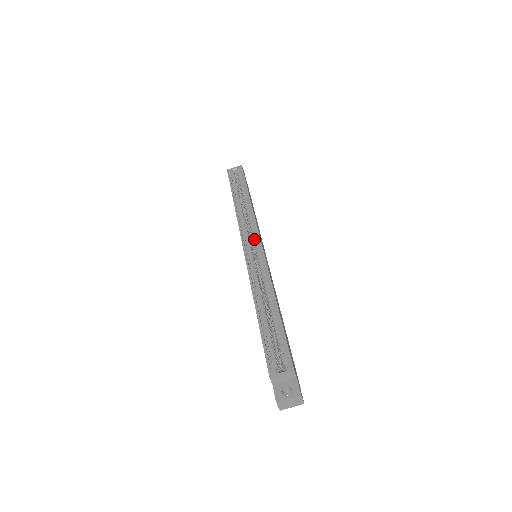
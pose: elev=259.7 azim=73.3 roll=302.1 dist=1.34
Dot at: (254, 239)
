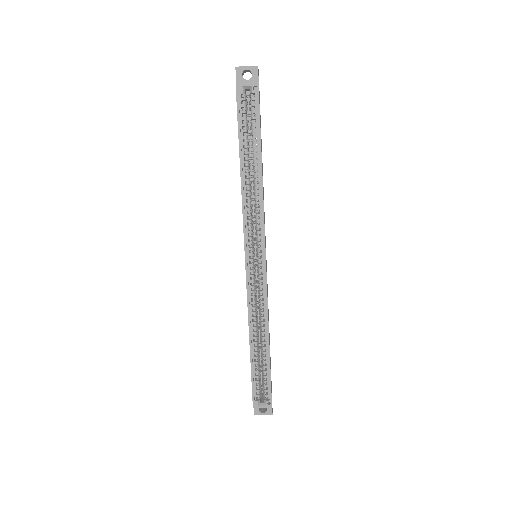
Dot at: (258, 249)
